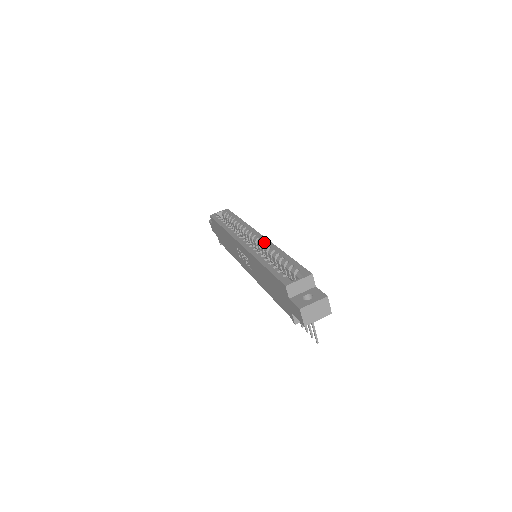
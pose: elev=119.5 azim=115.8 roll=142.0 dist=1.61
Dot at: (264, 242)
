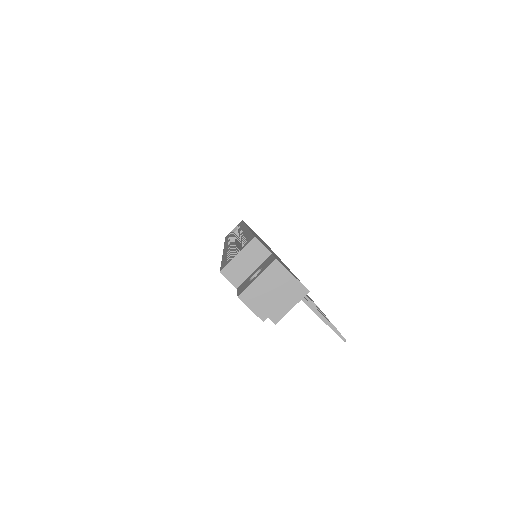
Dot at: (242, 232)
